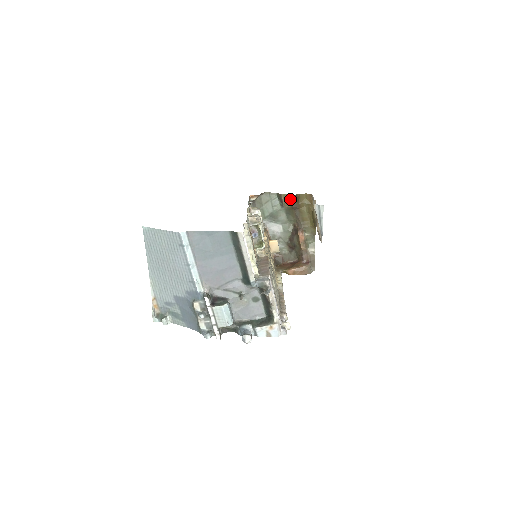
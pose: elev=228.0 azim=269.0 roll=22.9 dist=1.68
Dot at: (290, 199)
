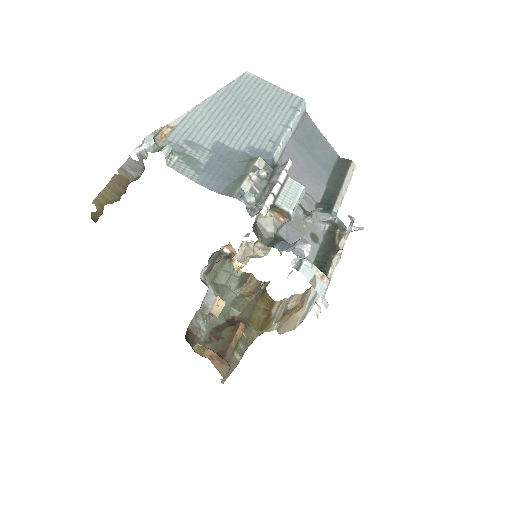
Dot at: (256, 286)
